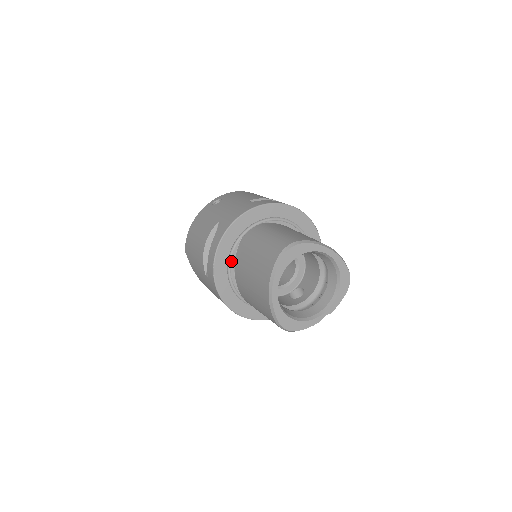
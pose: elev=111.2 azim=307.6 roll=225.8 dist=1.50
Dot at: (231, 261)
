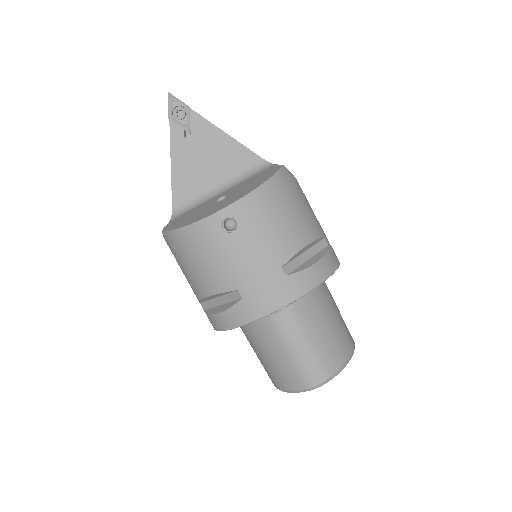
Dot at: occluded
